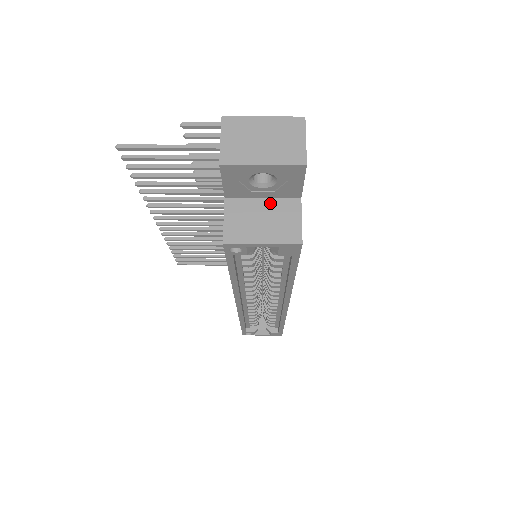
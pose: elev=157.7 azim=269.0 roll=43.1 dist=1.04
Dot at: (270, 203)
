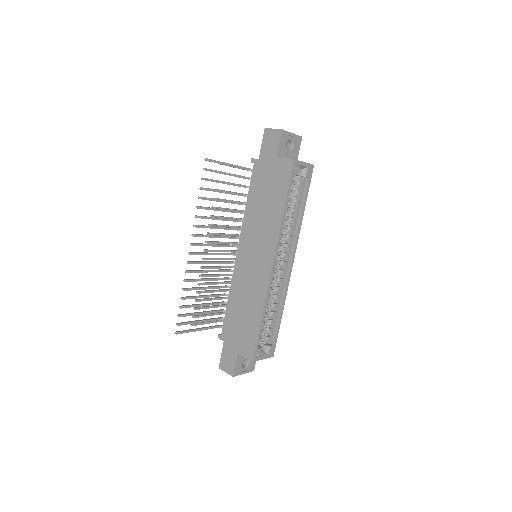
Dot at: occluded
